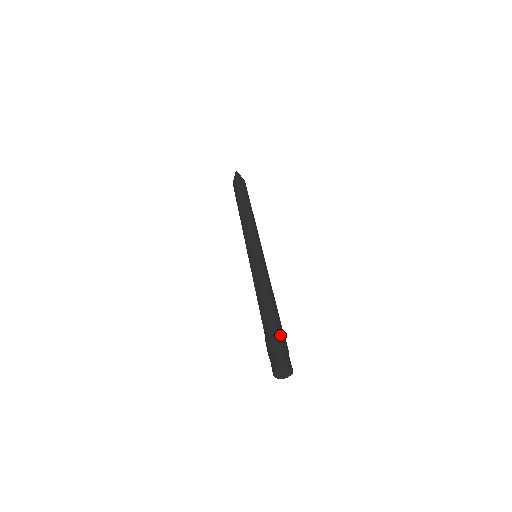
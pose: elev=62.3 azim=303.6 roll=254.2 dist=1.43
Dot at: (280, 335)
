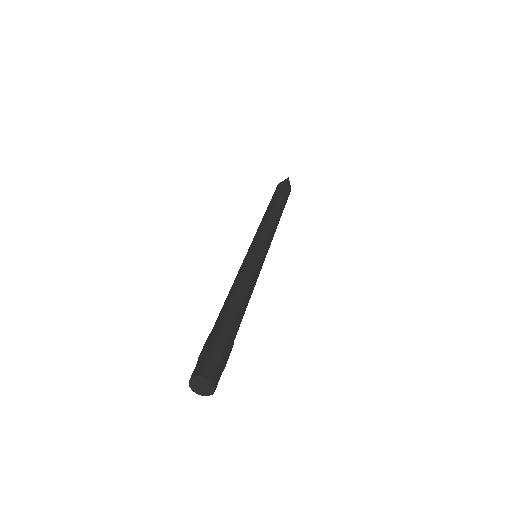
Dot at: (219, 338)
